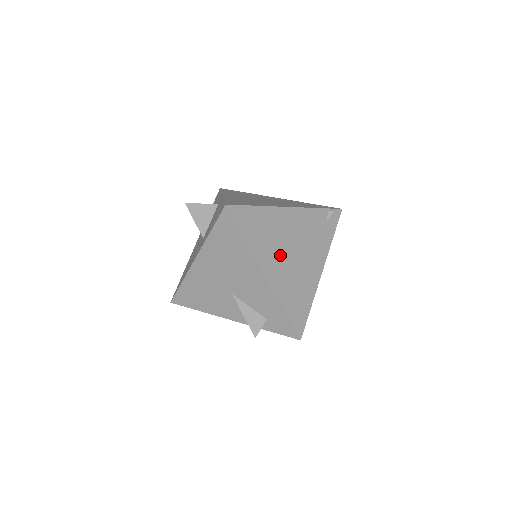
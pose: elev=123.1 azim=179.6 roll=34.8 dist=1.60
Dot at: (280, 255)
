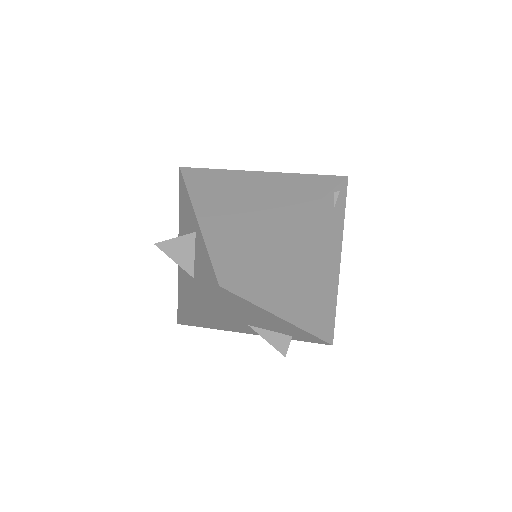
Dot at: (293, 287)
